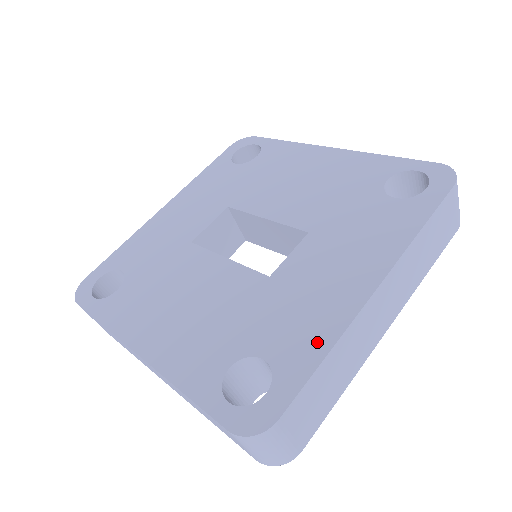
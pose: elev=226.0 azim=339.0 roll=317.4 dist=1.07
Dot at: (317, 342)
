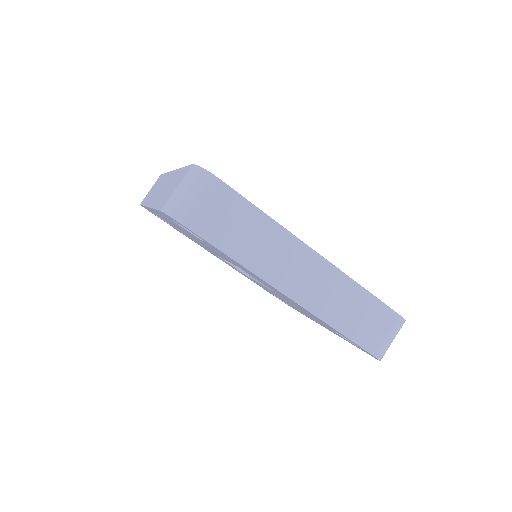
Dot at: occluded
